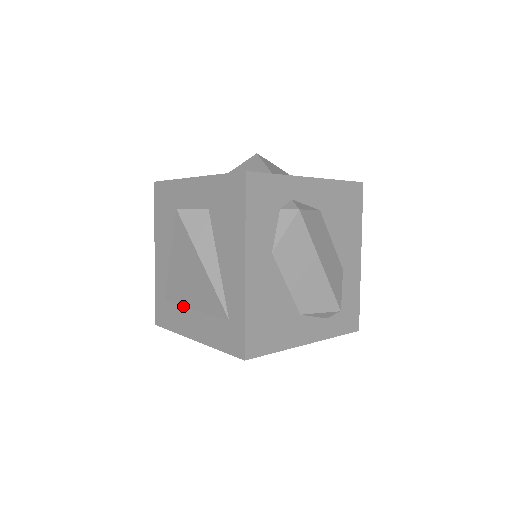
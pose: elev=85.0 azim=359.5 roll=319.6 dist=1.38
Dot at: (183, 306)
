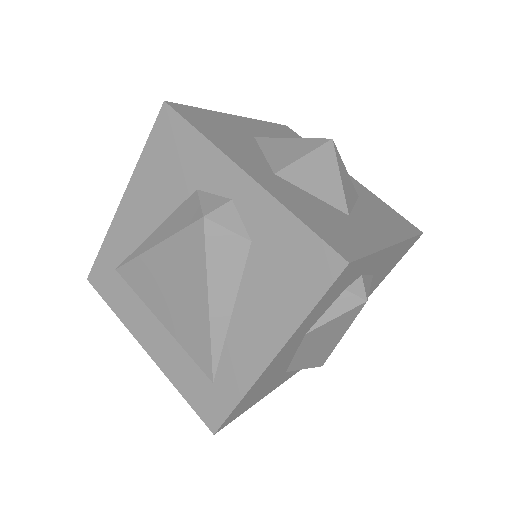
Dot at: (145, 304)
